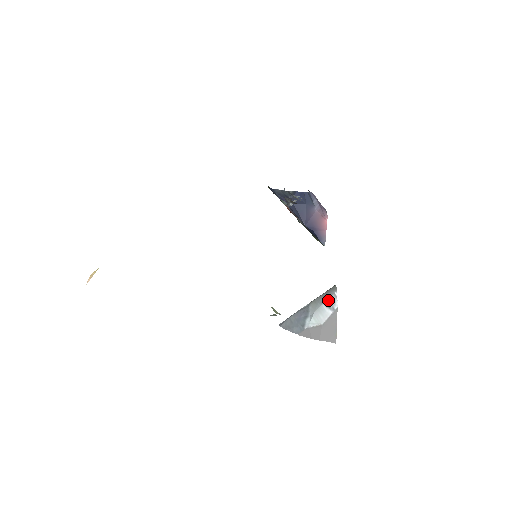
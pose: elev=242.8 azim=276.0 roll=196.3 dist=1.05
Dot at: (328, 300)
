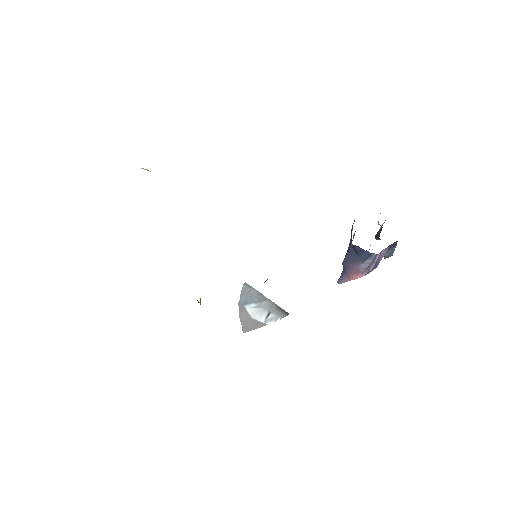
Dot at: (272, 315)
